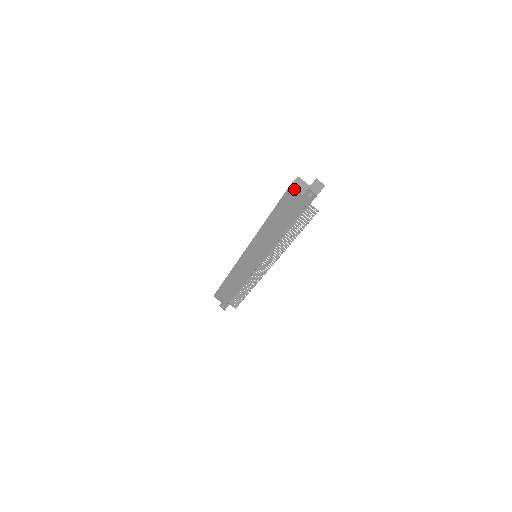
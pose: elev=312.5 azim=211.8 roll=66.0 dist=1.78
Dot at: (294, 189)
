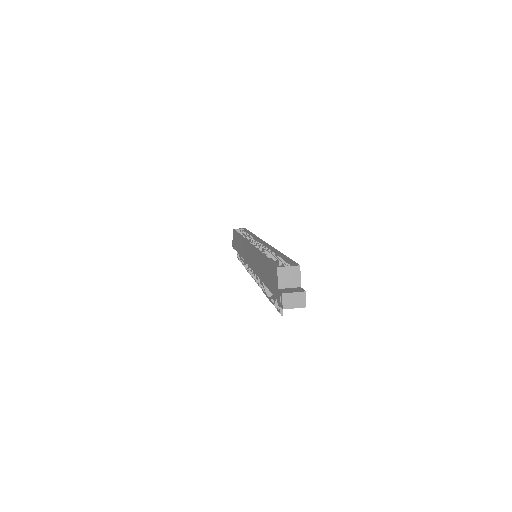
Dot at: (277, 274)
